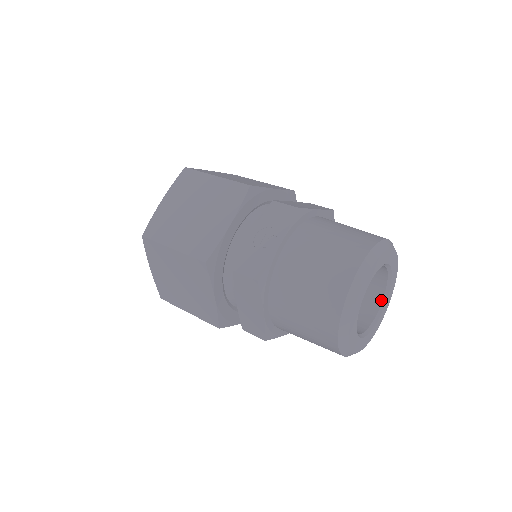
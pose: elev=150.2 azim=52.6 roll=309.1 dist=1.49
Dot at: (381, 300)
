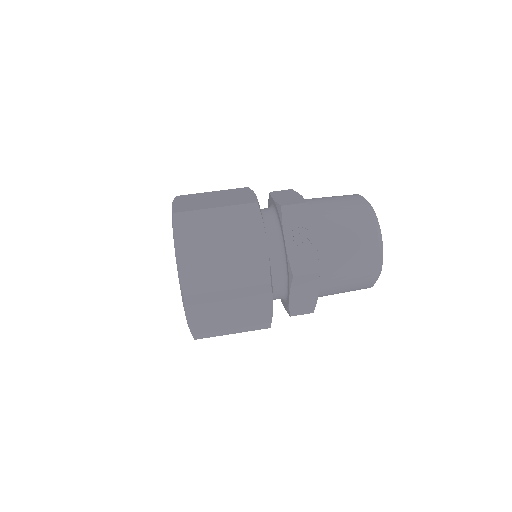
Dot at: occluded
